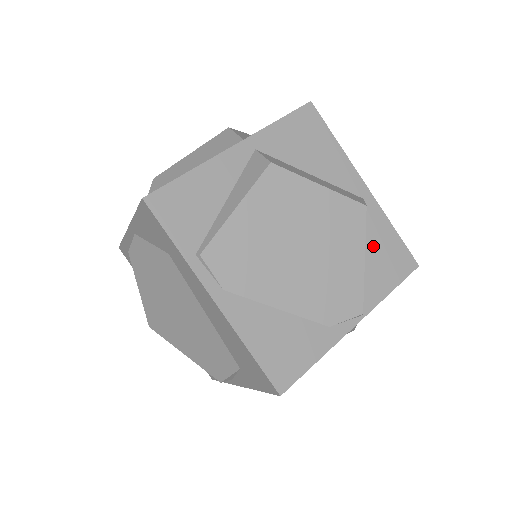
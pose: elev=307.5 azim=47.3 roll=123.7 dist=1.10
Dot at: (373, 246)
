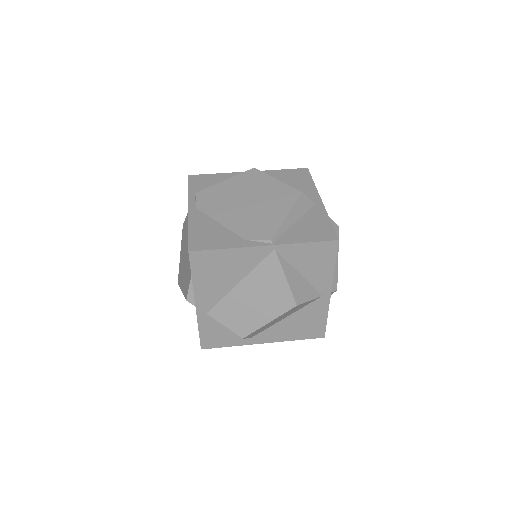
Dot at: (306, 222)
